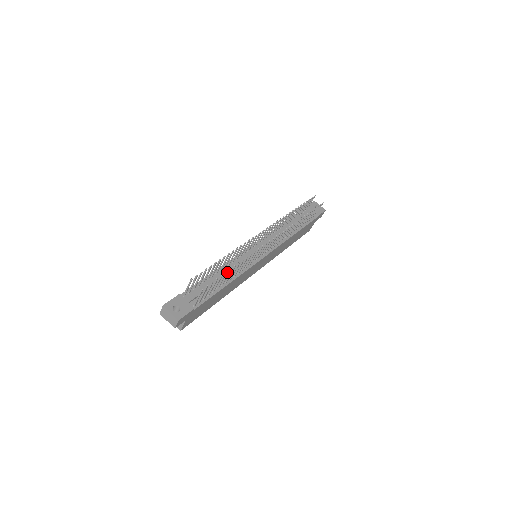
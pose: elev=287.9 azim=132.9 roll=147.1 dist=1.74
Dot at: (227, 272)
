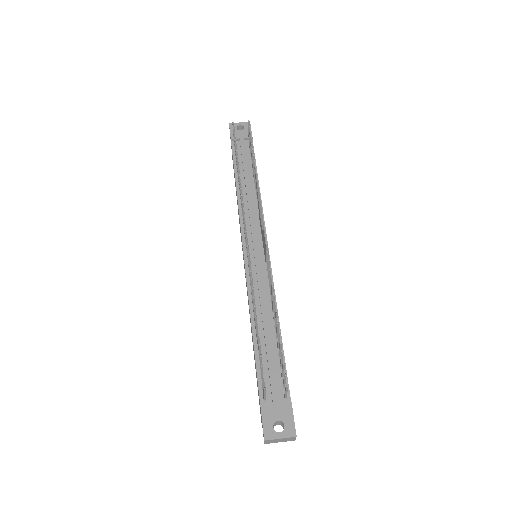
Dot at: (264, 318)
